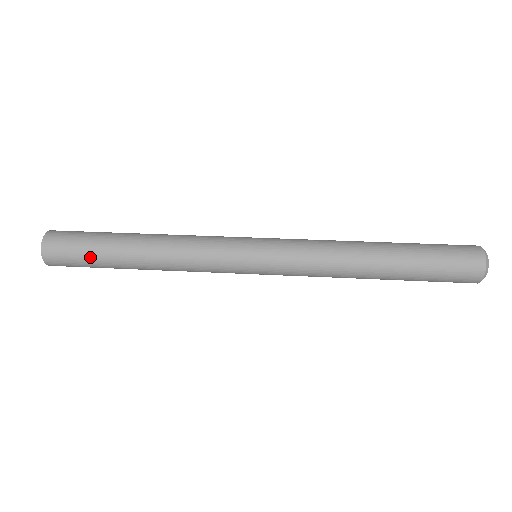
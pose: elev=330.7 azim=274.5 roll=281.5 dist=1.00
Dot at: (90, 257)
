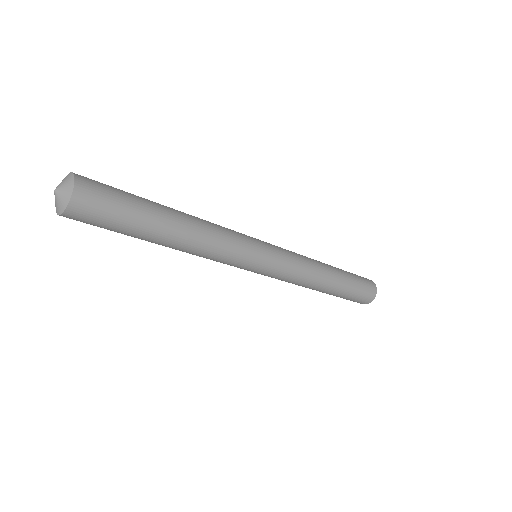
Dot at: (128, 193)
